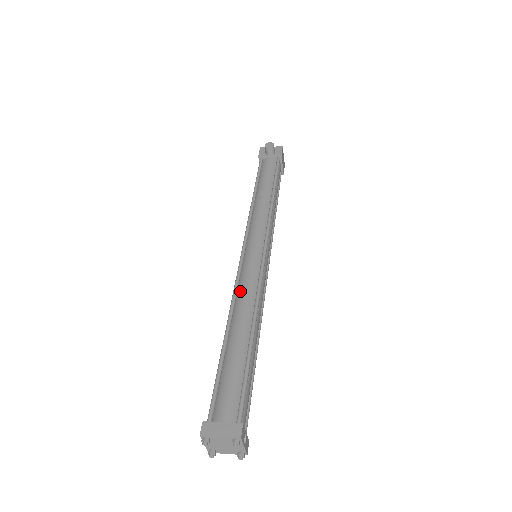
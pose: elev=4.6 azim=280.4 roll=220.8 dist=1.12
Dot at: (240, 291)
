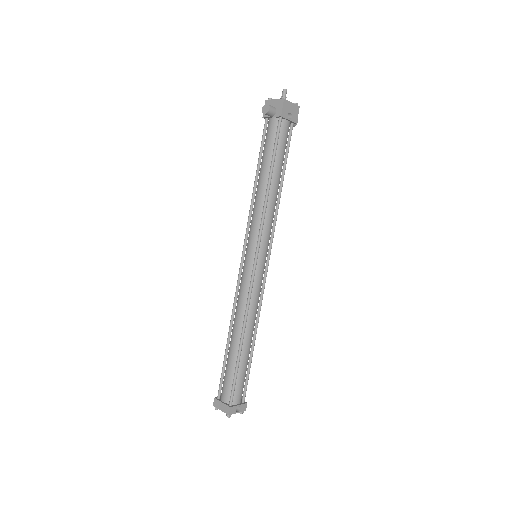
Dot at: (238, 301)
